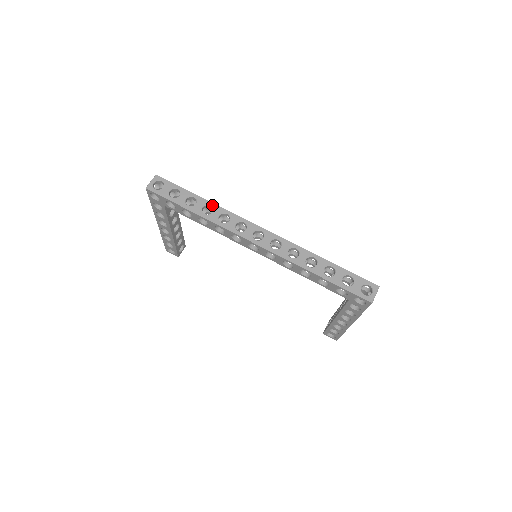
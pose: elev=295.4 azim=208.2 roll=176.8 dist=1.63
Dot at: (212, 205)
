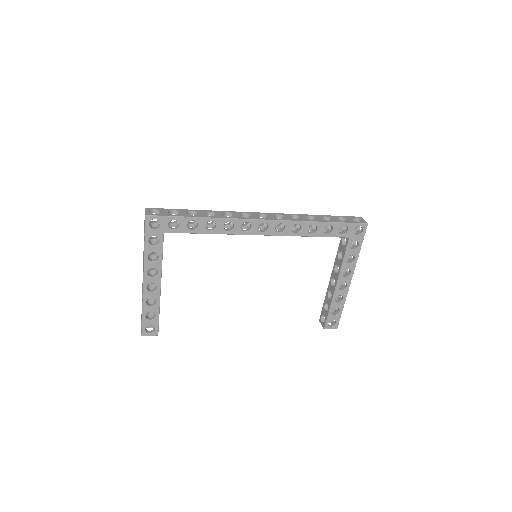
Dot at: (211, 211)
